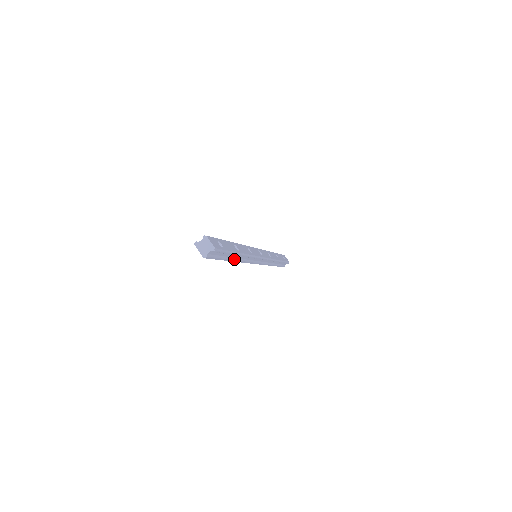
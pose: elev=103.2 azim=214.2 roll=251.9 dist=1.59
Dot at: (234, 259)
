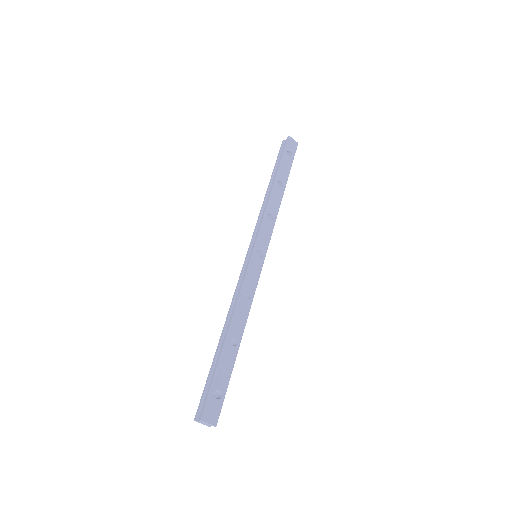
Dot at: occluded
